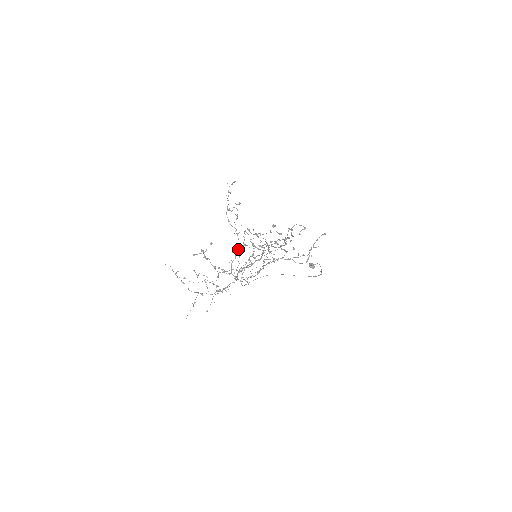
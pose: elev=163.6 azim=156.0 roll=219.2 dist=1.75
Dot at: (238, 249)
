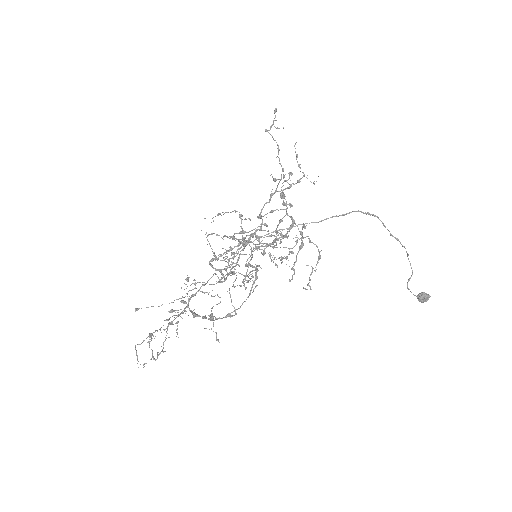
Dot at: (233, 272)
